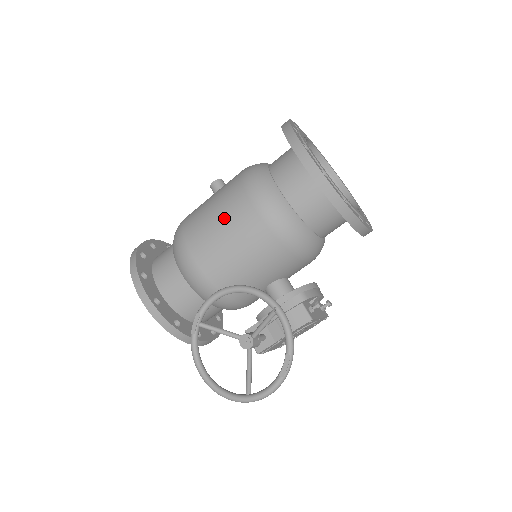
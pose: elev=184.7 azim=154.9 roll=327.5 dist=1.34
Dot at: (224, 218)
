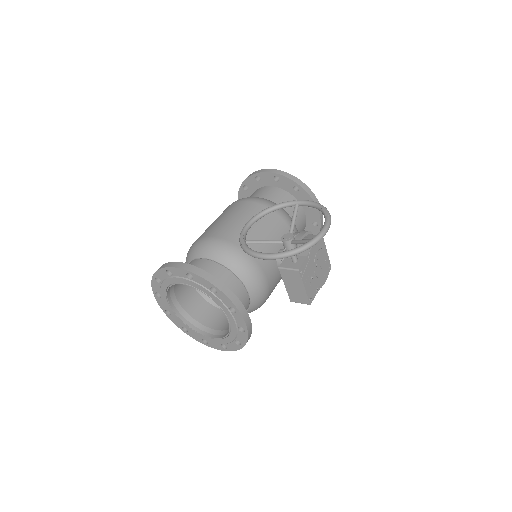
Dot at: (228, 214)
